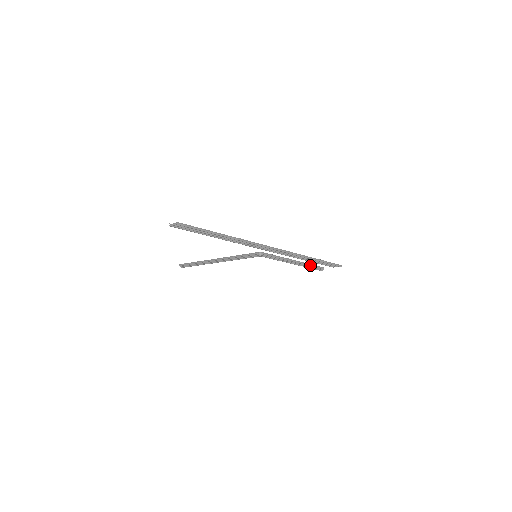
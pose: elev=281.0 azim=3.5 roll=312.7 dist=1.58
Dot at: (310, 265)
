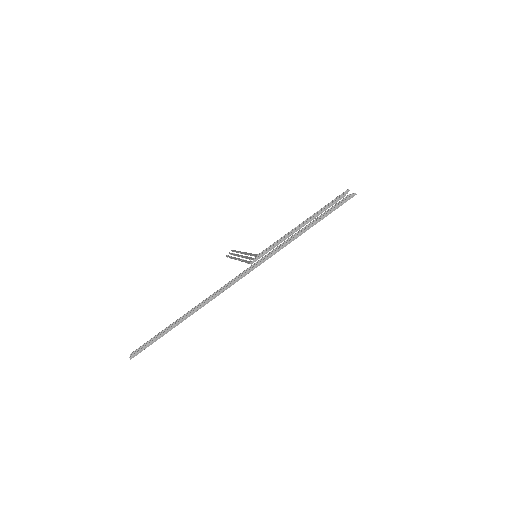
Dot at: (323, 211)
